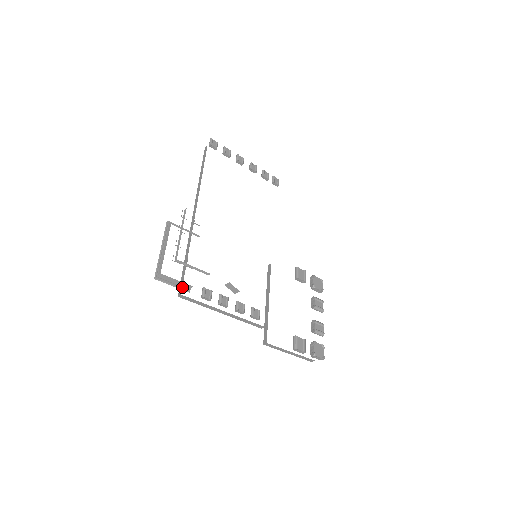
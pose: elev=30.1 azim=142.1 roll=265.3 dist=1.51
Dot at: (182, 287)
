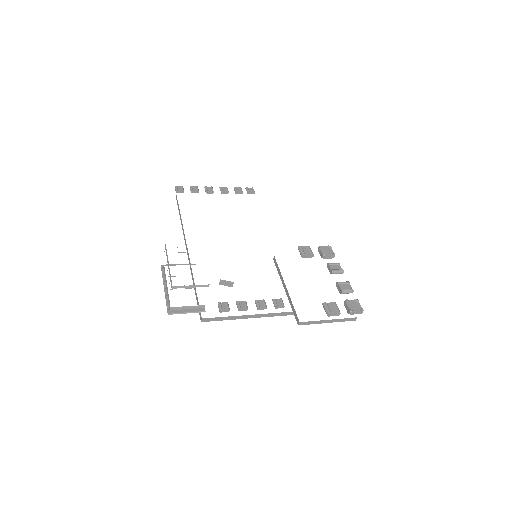
Dot at: (196, 310)
